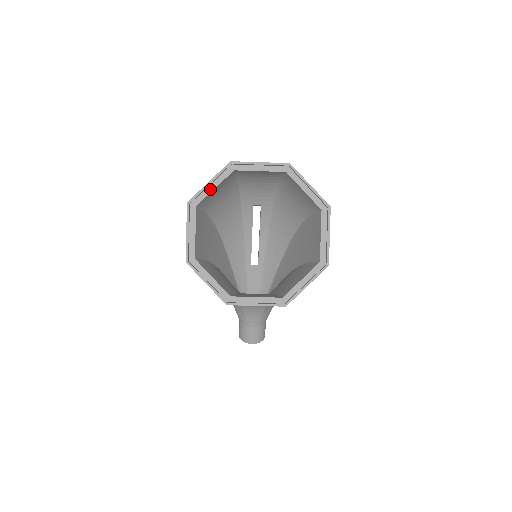
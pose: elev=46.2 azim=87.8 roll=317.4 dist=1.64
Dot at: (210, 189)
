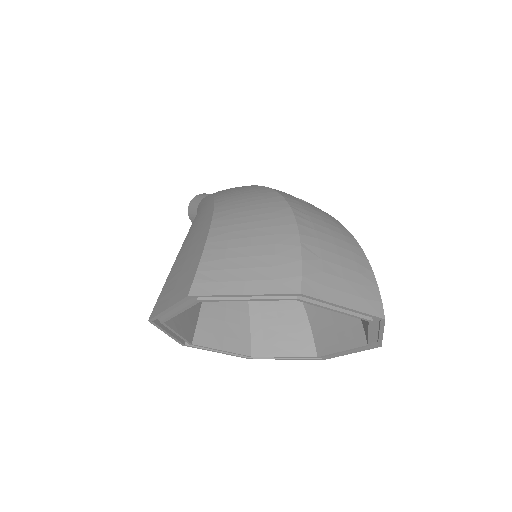
Dot at: (238, 292)
